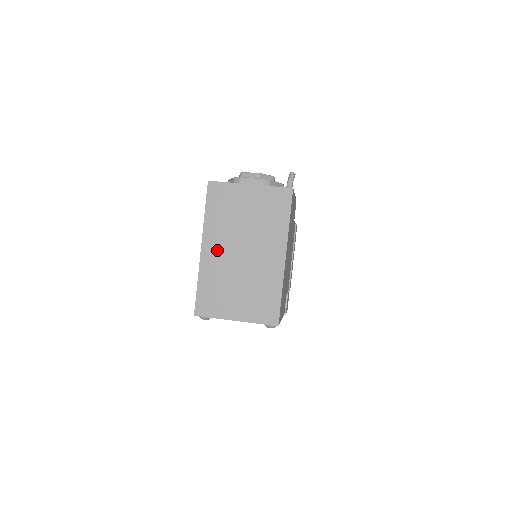
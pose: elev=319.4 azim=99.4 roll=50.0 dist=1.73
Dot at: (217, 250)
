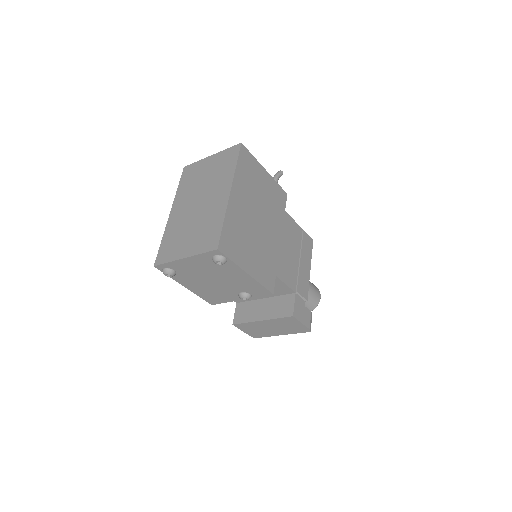
Dot at: (181, 209)
